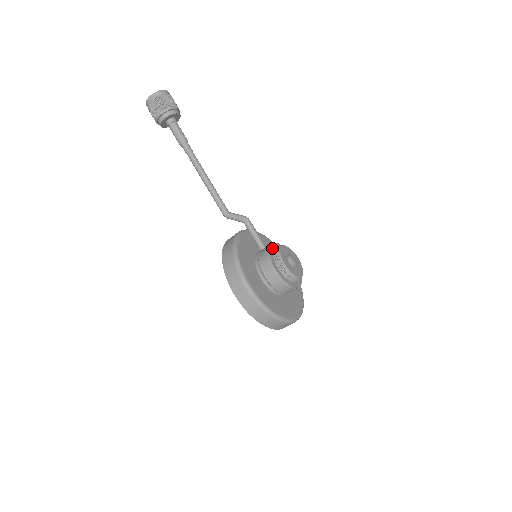
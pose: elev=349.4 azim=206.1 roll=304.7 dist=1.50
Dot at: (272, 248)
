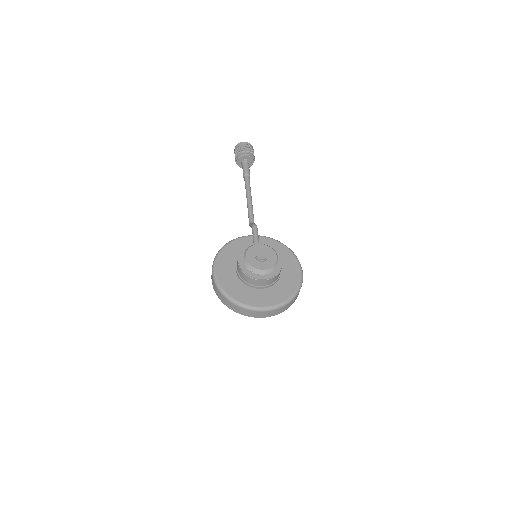
Dot at: occluded
